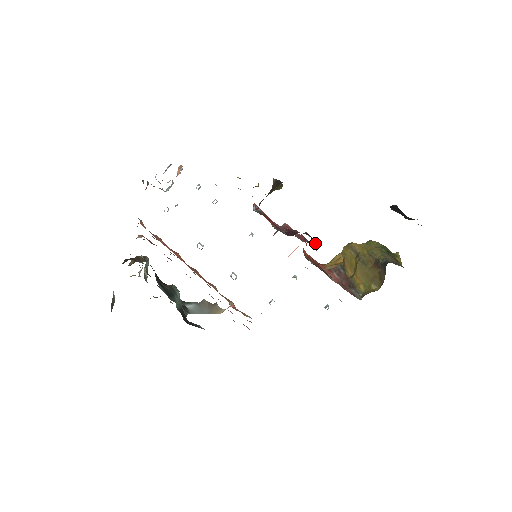
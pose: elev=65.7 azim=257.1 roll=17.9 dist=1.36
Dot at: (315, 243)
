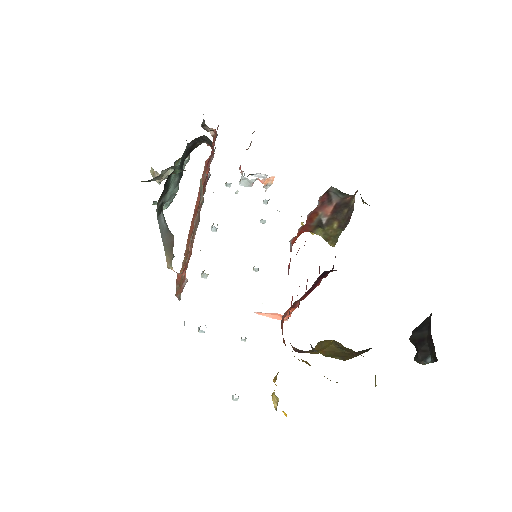
Dot at: occluded
